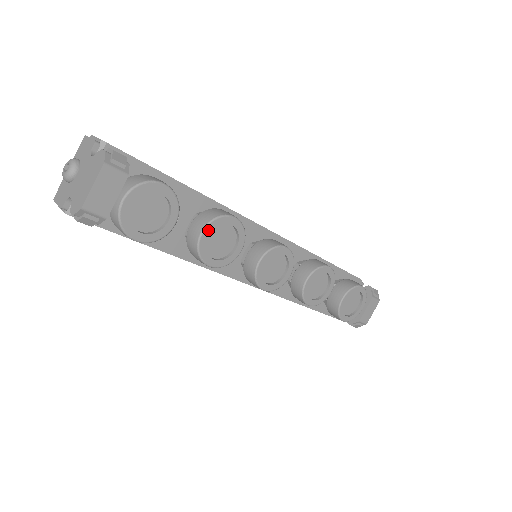
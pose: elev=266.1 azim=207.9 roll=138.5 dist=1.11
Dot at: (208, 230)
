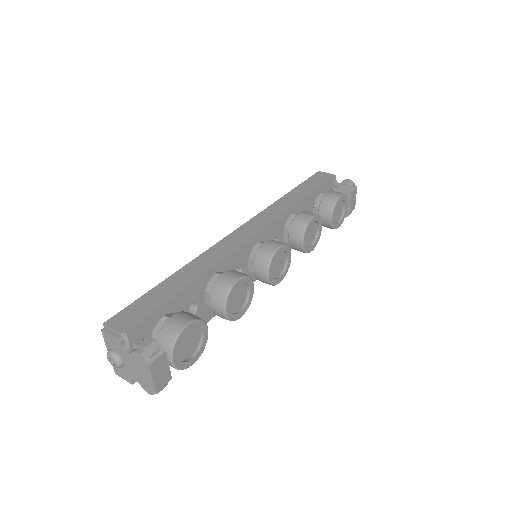
Dot at: (228, 306)
